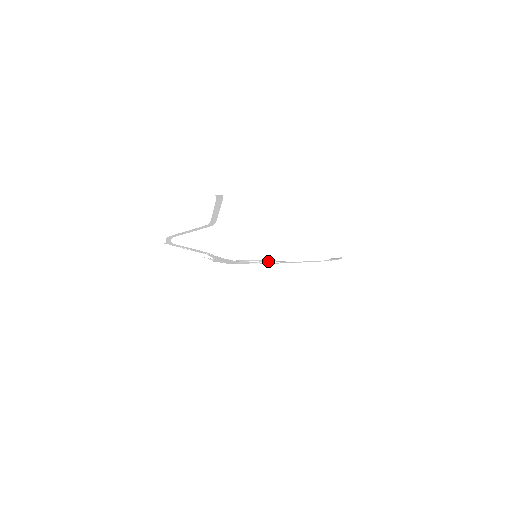
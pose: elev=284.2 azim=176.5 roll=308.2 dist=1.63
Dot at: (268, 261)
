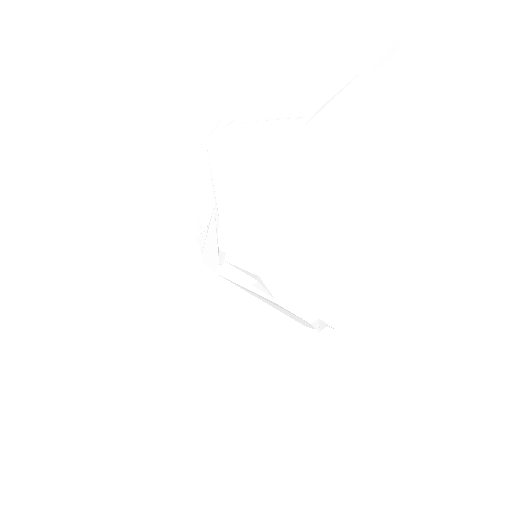
Dot at: (249, 284)
